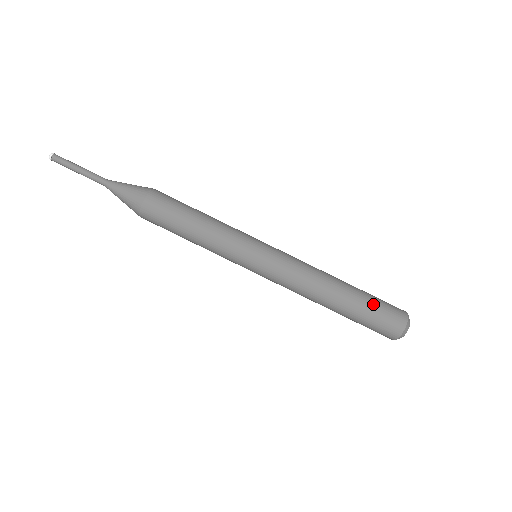
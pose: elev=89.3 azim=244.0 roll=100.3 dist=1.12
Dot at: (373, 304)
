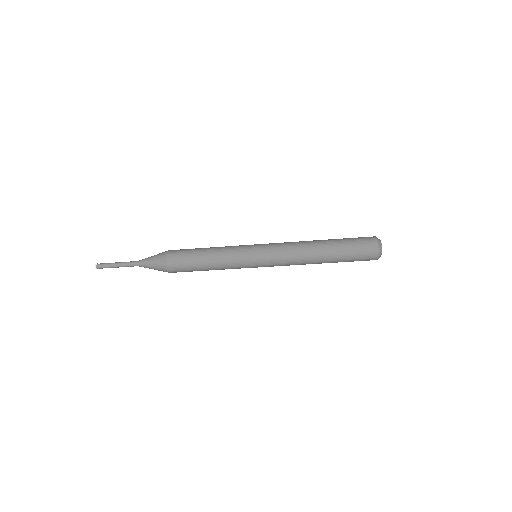
Dot at: (348, 246)
